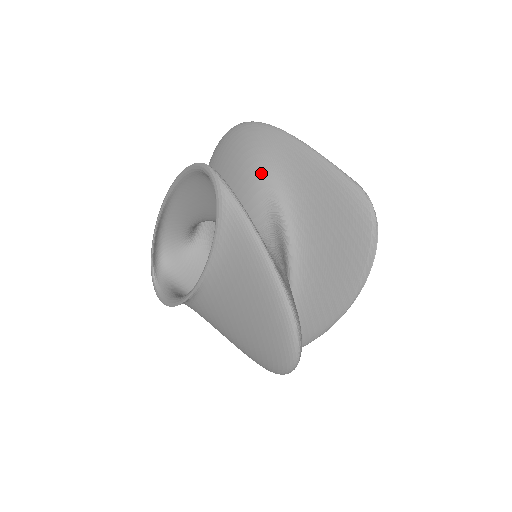
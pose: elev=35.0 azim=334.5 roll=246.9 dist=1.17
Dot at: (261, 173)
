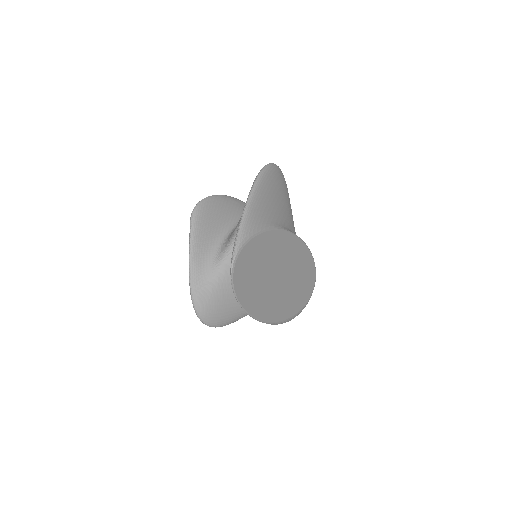
Dot at: occluded
